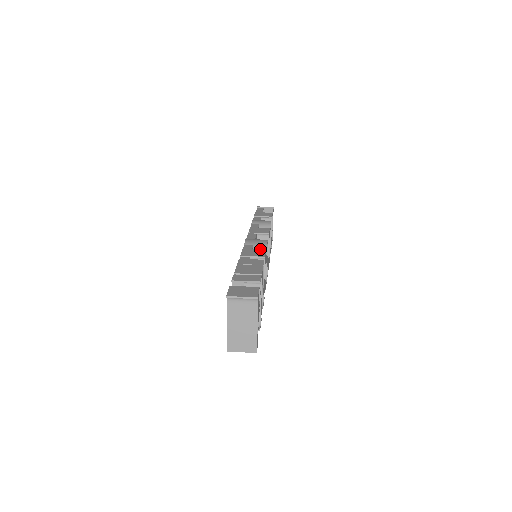
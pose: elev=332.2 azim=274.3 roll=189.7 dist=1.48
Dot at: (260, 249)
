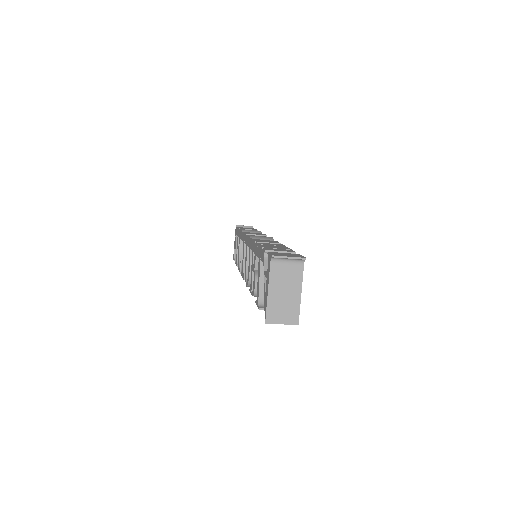
Dot at: occluded
